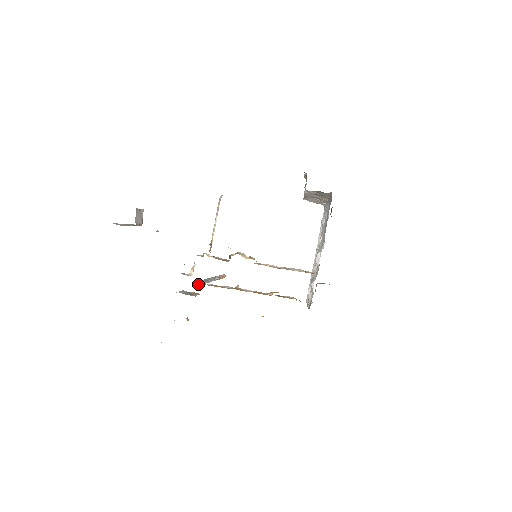
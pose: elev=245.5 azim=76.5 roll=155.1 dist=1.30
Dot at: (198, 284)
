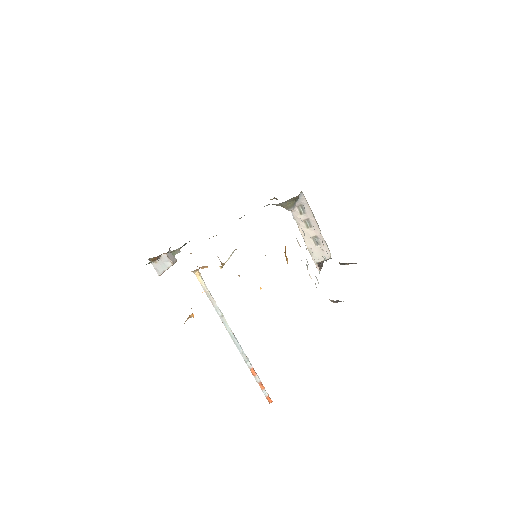
Dot at: (207, 289)
